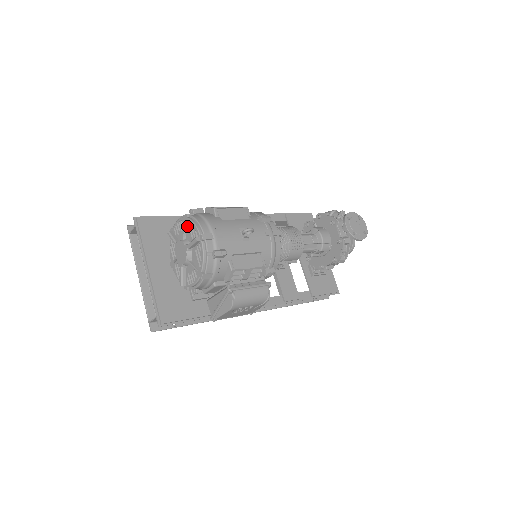
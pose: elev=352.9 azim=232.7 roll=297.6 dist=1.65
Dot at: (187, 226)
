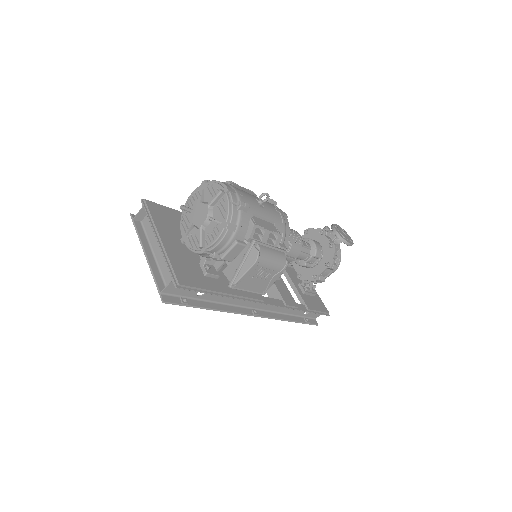
Dot at: (206, 190)
